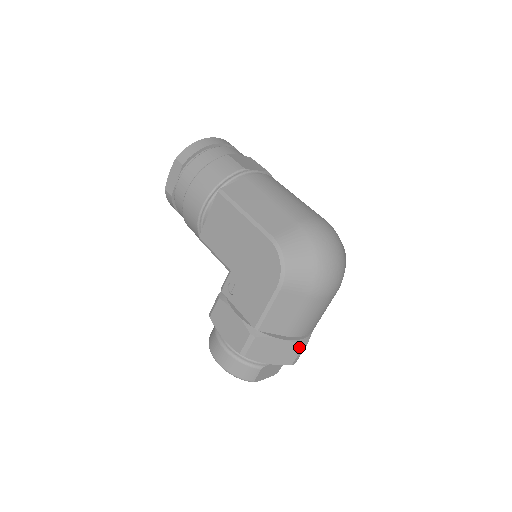
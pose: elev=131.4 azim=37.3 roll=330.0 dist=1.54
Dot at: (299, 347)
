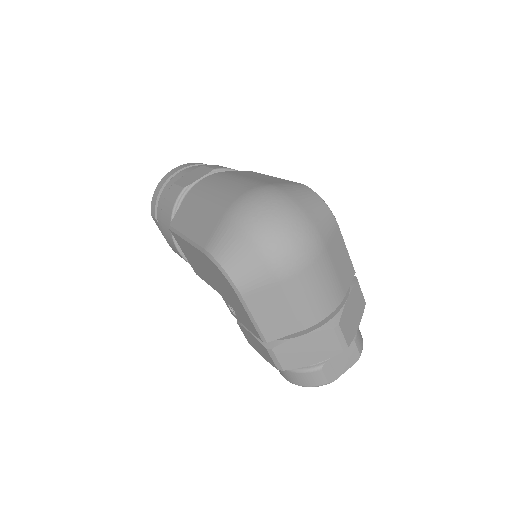
Dot at: (330, 332)
